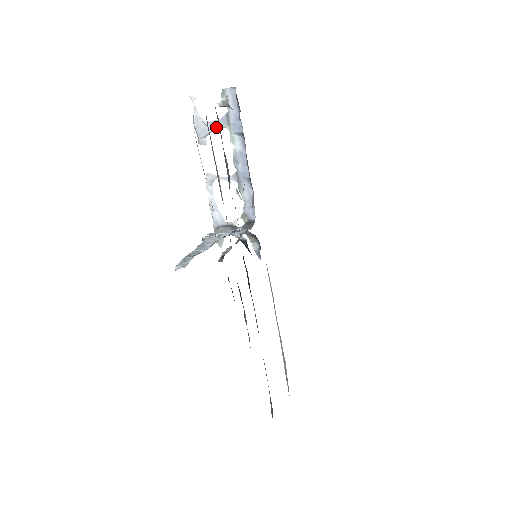
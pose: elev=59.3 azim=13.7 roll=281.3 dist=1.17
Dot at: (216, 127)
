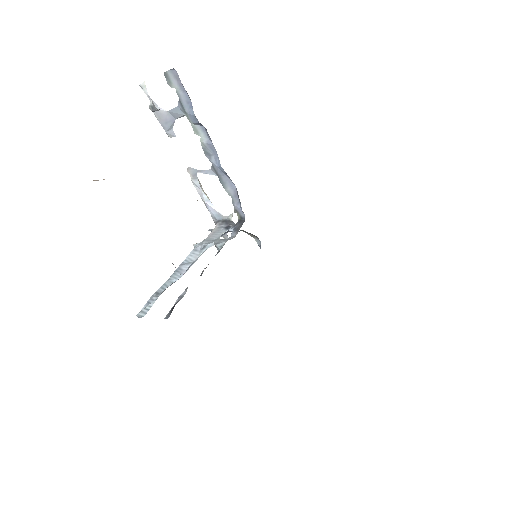
Dot at: (177, 116)
